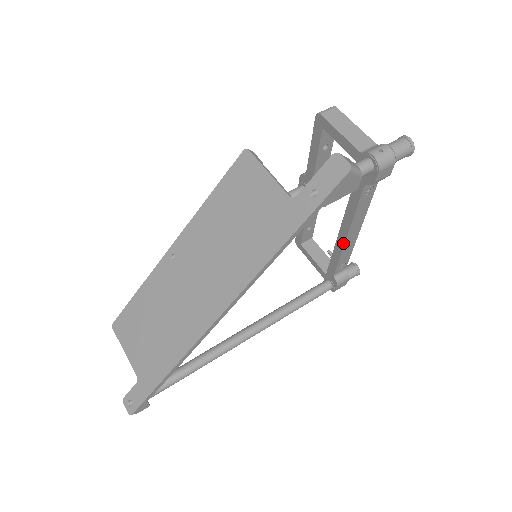
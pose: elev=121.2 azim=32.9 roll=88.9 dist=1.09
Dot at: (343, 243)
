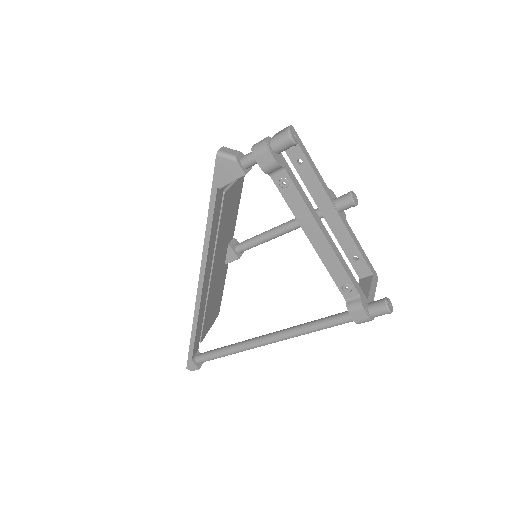
Dot at: (316, 250)
